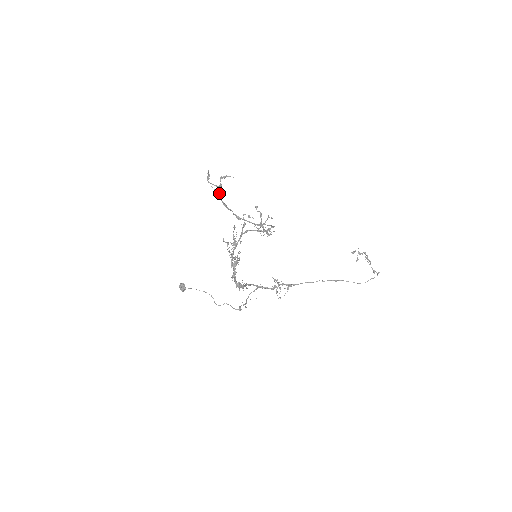
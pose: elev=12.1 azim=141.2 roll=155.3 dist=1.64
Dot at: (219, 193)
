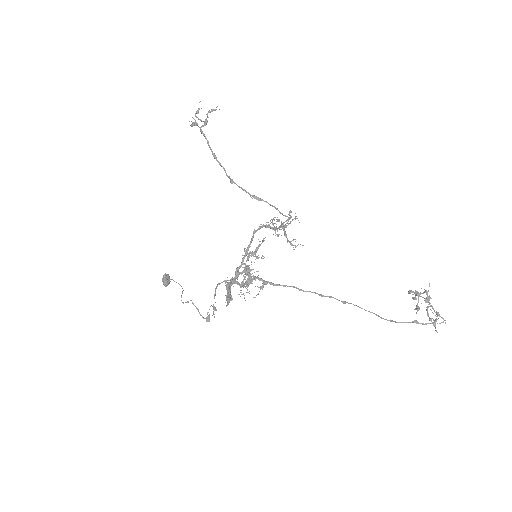
Dot at: (196, 122)
